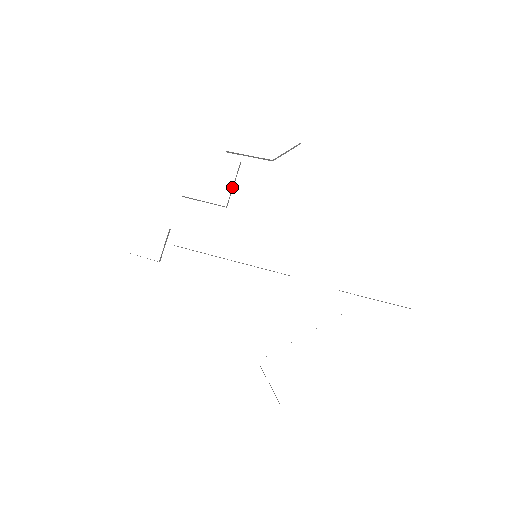
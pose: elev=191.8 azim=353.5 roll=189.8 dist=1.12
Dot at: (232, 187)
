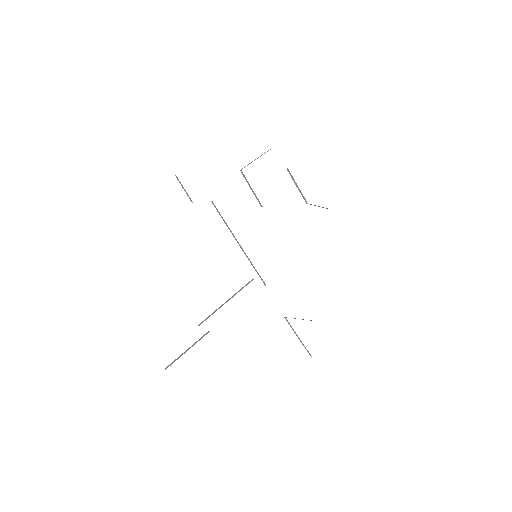
Dot at: occluded
